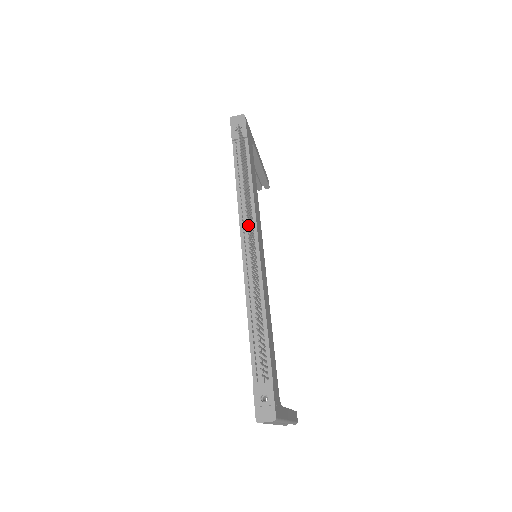
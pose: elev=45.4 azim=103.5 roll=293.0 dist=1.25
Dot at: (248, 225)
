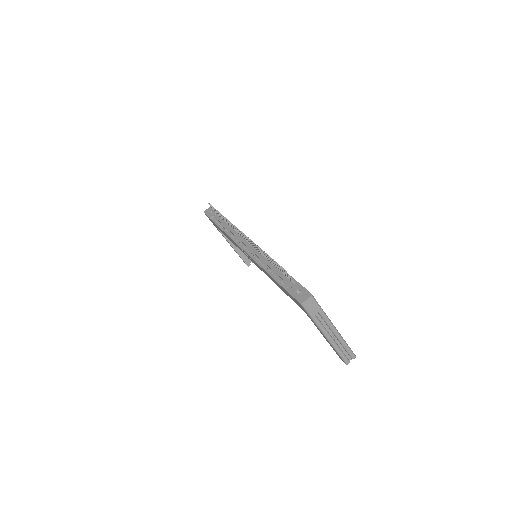
Dot at: (238, 229)
